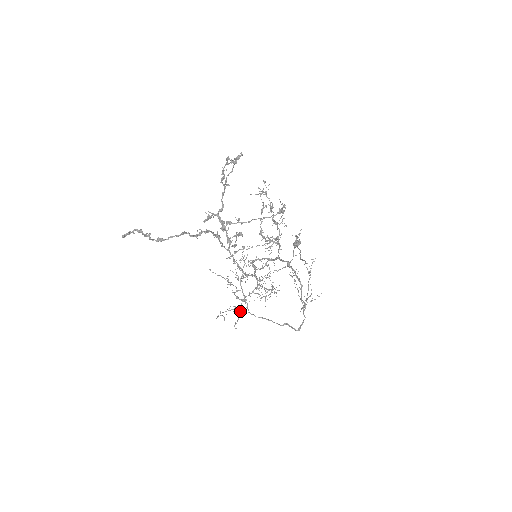
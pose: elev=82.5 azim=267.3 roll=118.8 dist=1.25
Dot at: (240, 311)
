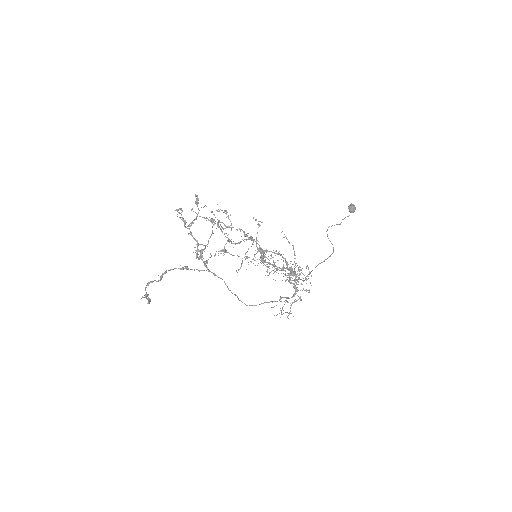
Dot at: (294, 302)
